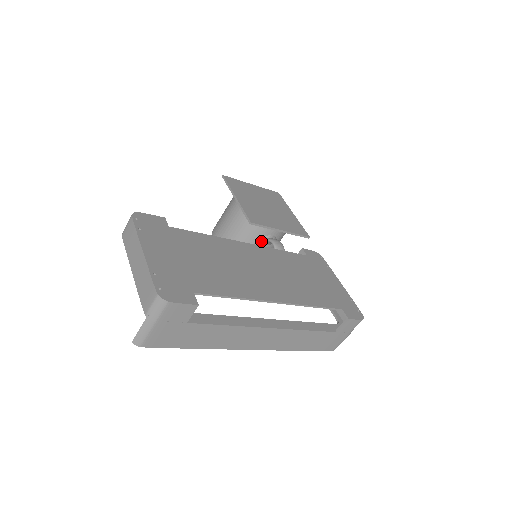
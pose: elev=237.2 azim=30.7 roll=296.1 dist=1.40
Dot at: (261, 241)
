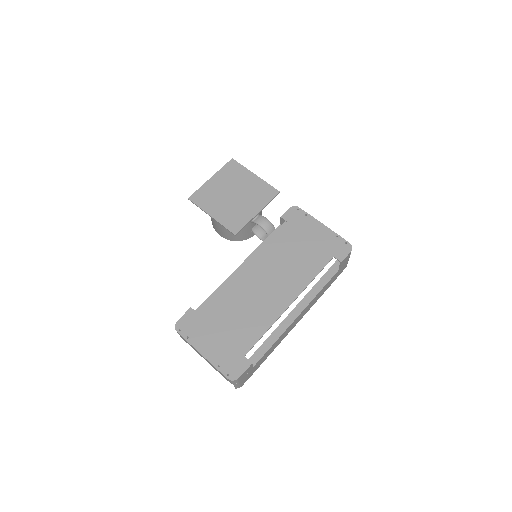
Dot at: (250, 224)
